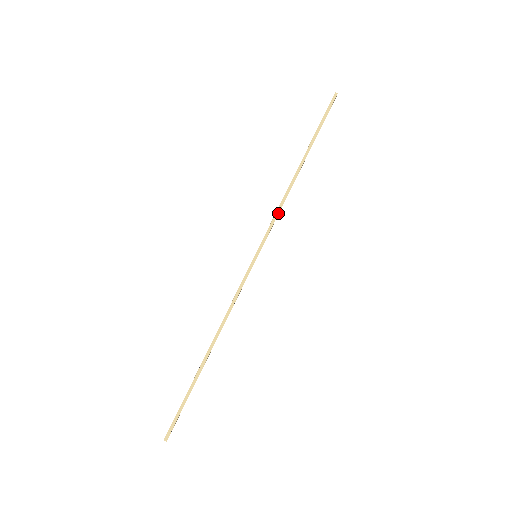
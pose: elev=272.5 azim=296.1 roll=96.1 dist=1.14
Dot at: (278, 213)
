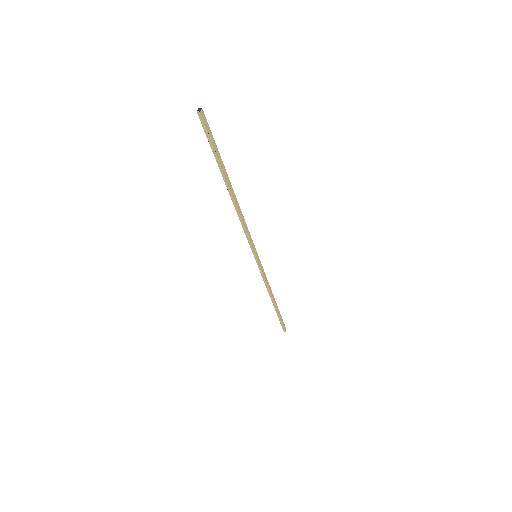
Dot at: (266, 278)
